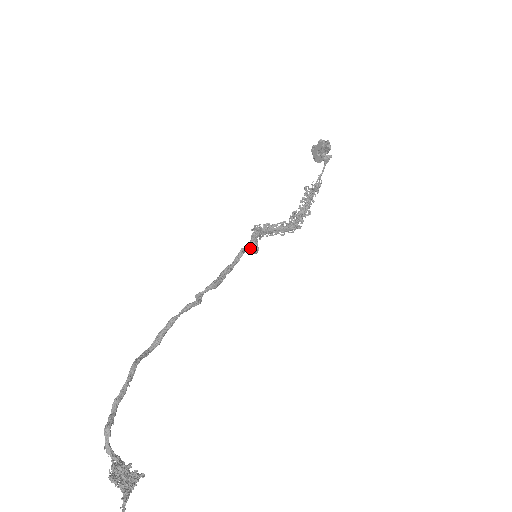
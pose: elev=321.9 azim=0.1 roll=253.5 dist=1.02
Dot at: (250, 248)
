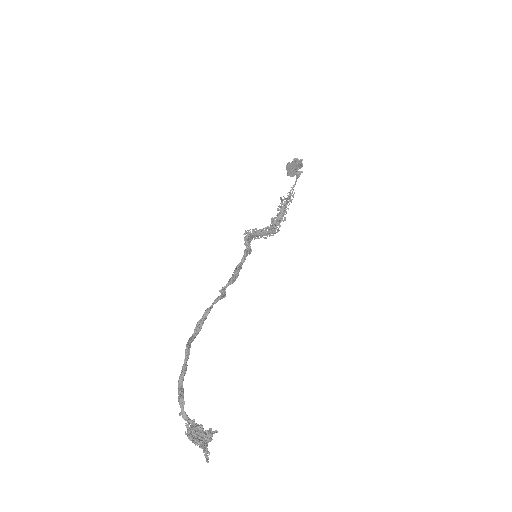
Dot at: (249, 250)
